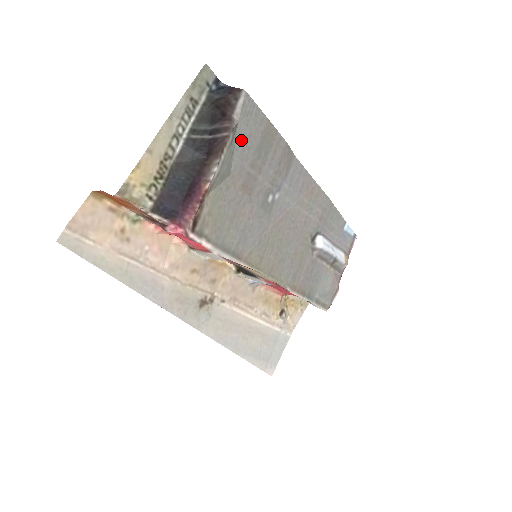
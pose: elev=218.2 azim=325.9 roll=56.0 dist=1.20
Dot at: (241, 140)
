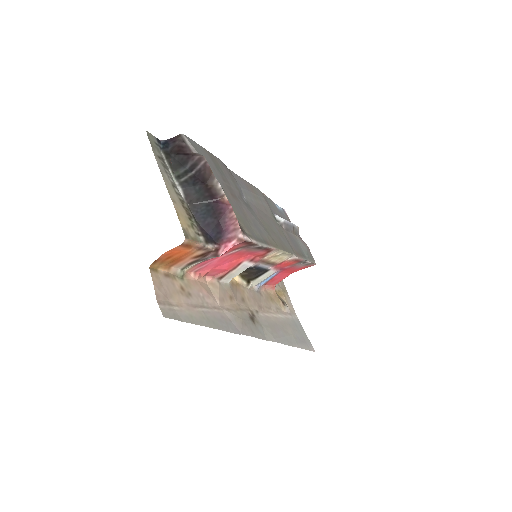
Dot at: occluded
